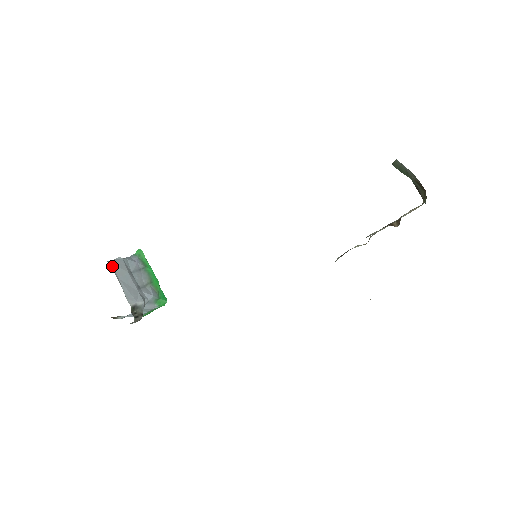
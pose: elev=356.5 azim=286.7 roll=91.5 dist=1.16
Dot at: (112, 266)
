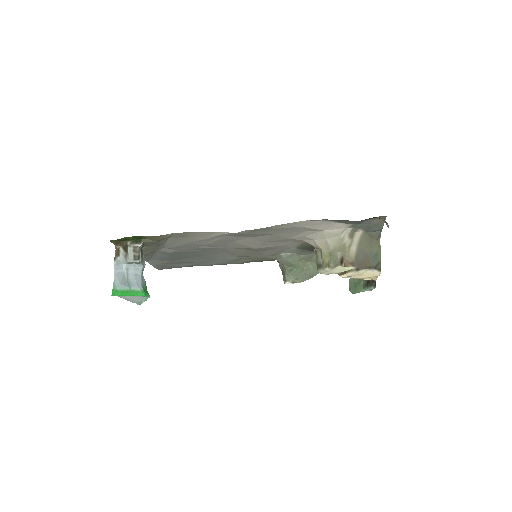
Dot at: occluded
